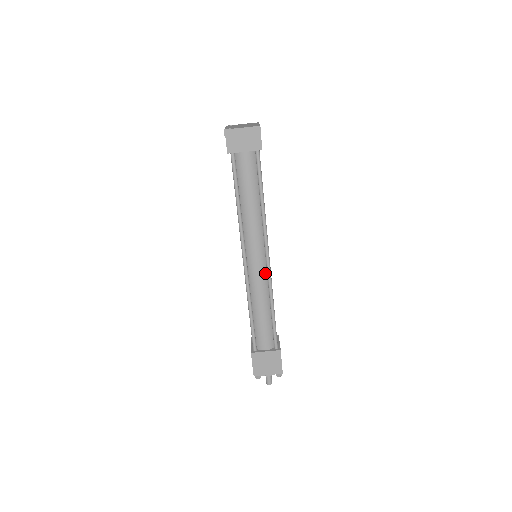
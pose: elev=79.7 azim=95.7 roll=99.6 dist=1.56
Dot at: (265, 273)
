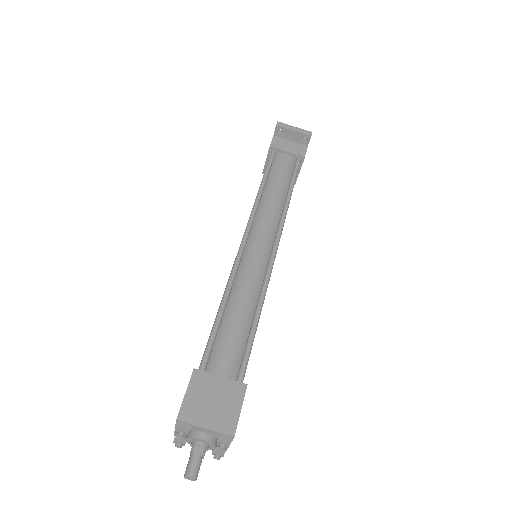
Dot at: (264, 266)
